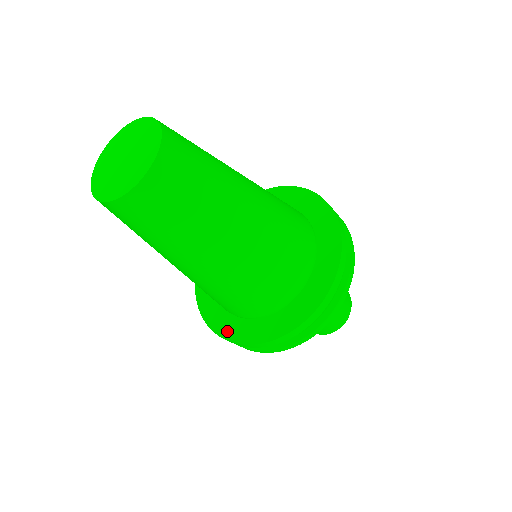
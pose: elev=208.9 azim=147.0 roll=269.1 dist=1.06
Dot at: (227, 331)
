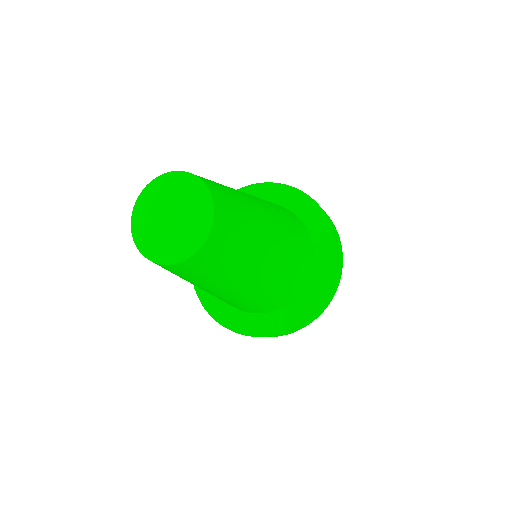
Dot at: (203, 292)
